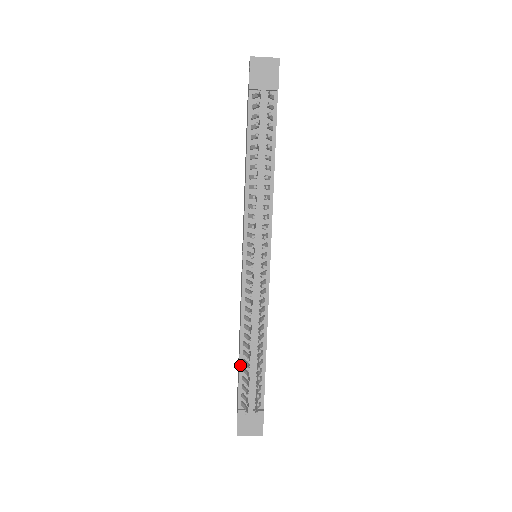
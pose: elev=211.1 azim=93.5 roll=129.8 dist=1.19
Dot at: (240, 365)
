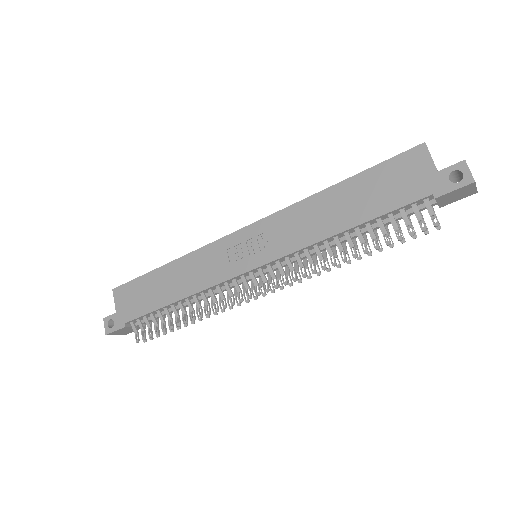
Dot at: (159, 309)
